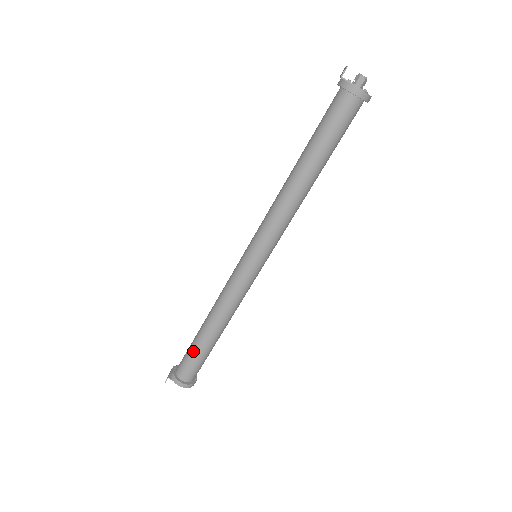
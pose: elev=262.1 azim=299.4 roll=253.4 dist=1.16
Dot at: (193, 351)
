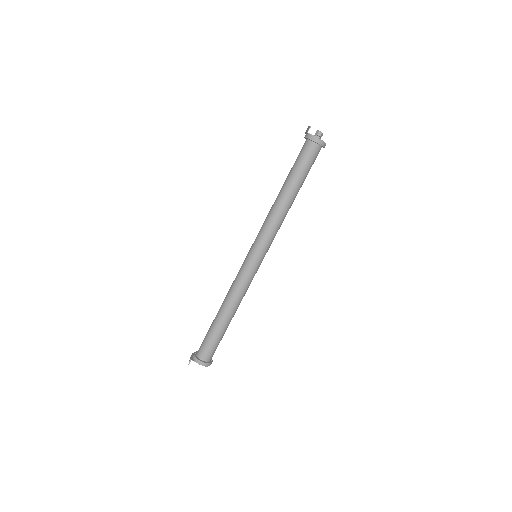
Dot at: (211, 335)
